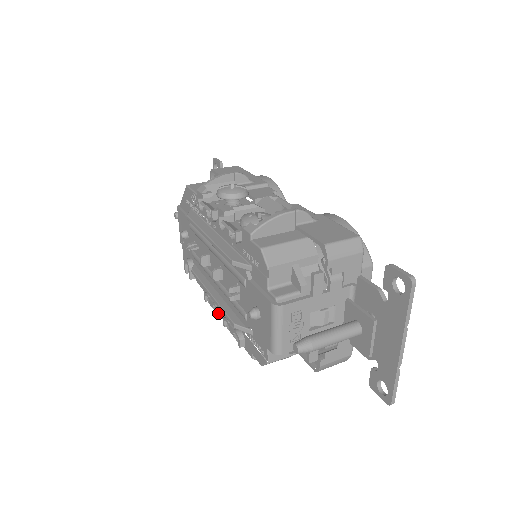
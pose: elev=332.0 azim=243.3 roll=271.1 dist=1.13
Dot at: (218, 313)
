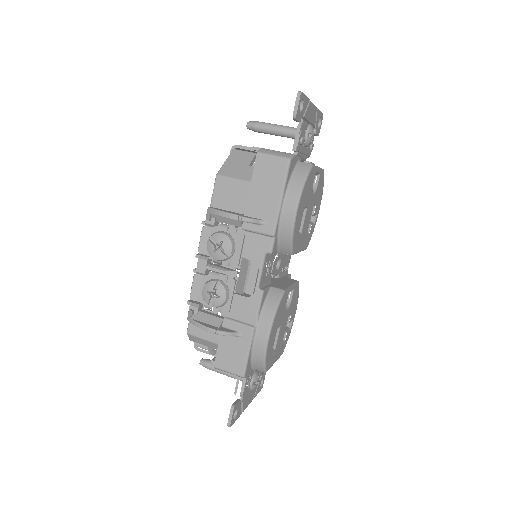
Dot at: occluded
